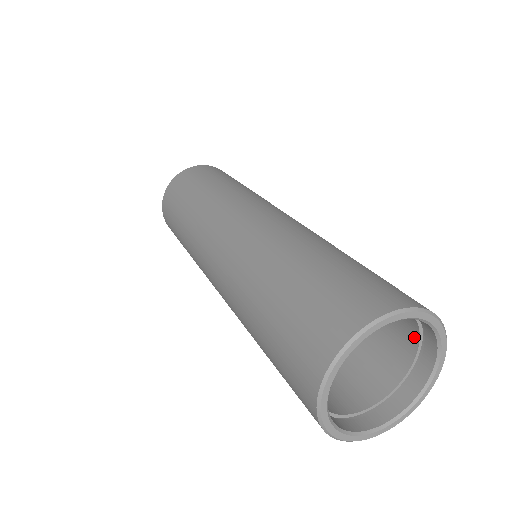
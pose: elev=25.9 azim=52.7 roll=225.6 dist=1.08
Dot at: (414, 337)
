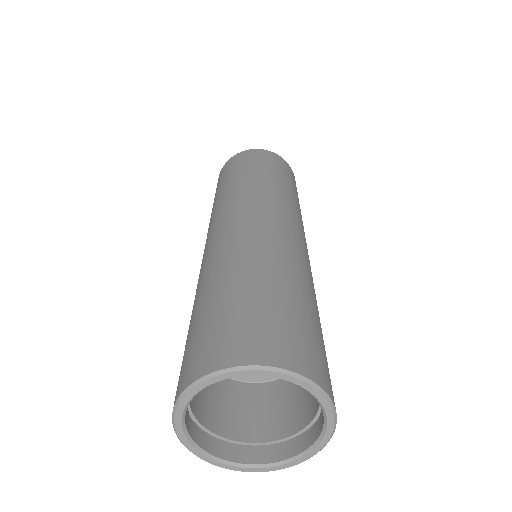
Dot at: occluded
